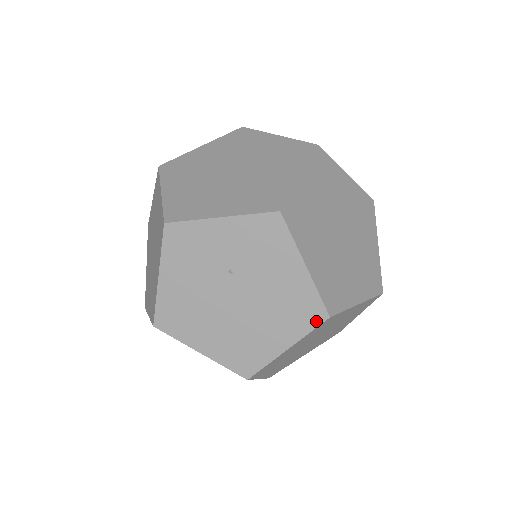
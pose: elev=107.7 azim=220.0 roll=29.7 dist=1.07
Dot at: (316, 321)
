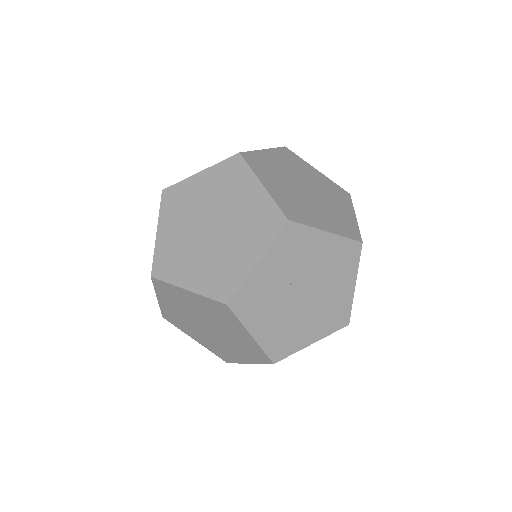
Dot at: (357, 253)
